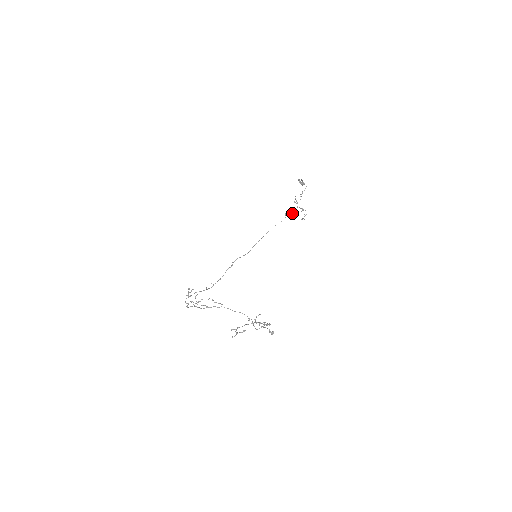
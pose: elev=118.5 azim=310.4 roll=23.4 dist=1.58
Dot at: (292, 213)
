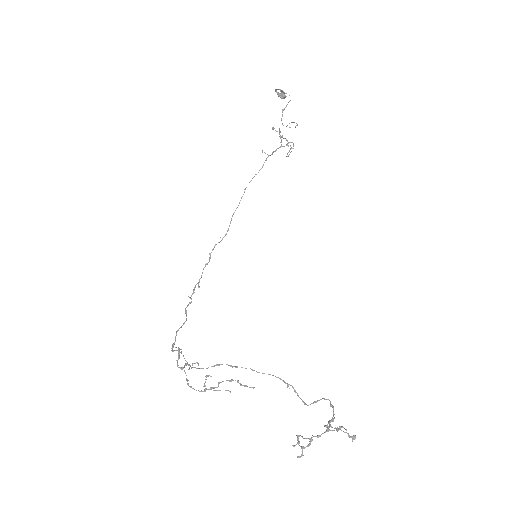
Dot at: (275, 151)
